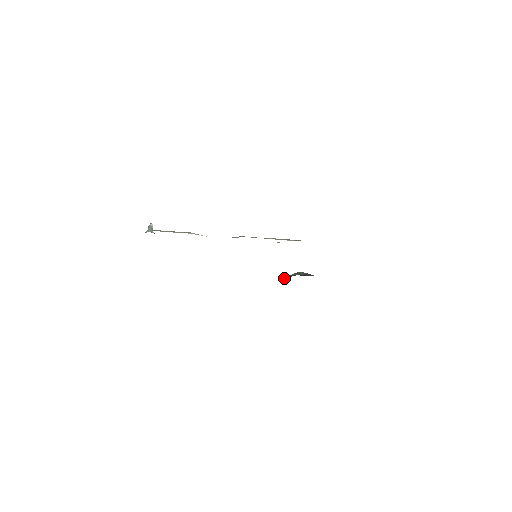
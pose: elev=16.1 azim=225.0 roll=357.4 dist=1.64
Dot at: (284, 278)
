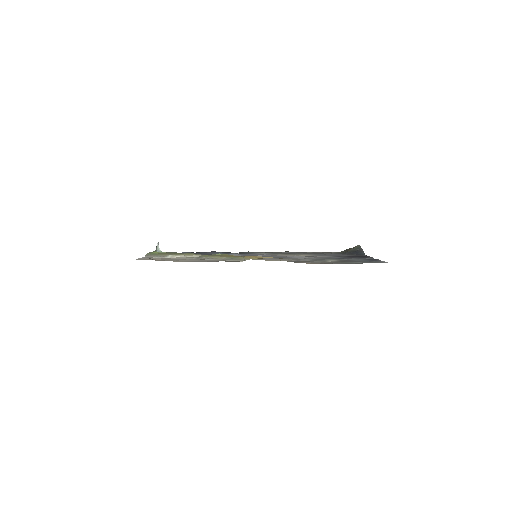
Dot at: (345, 251)
